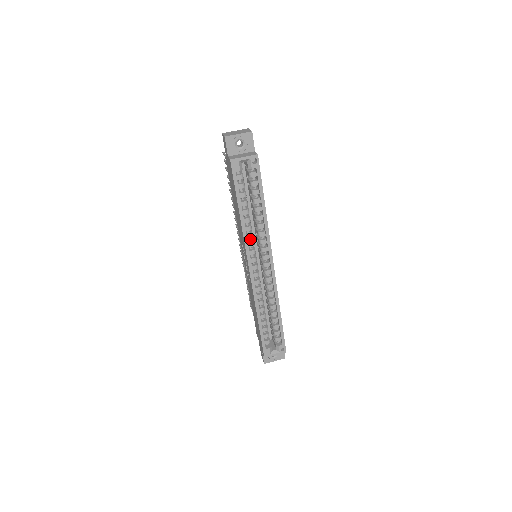
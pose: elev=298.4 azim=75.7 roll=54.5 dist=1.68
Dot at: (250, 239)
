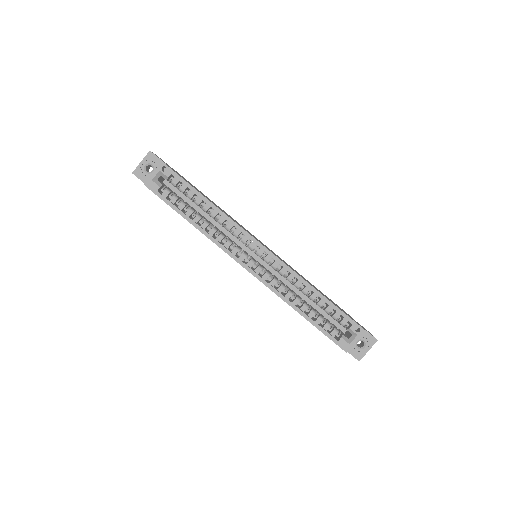
Dot at: occluded
